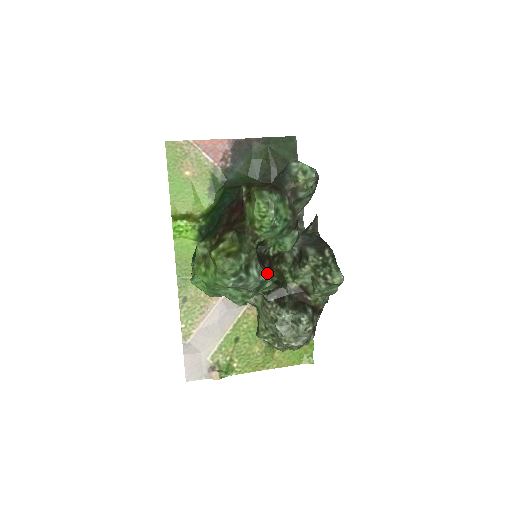
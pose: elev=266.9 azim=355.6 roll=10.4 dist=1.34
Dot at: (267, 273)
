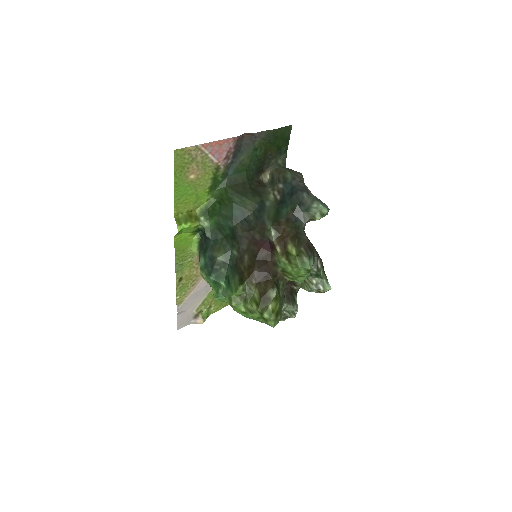
Dot at: occluded
